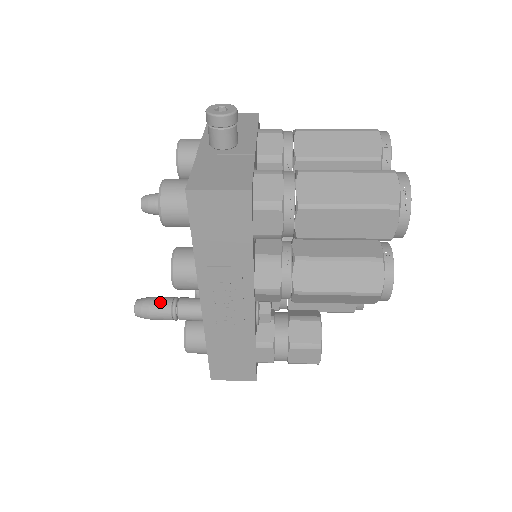
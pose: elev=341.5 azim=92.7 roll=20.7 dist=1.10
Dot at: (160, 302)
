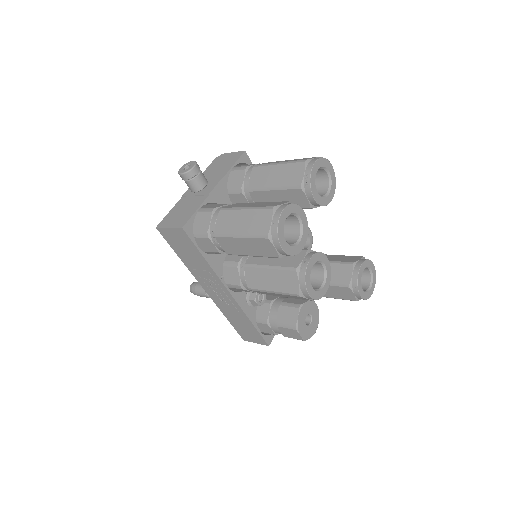
Dot at: (200, 286)
